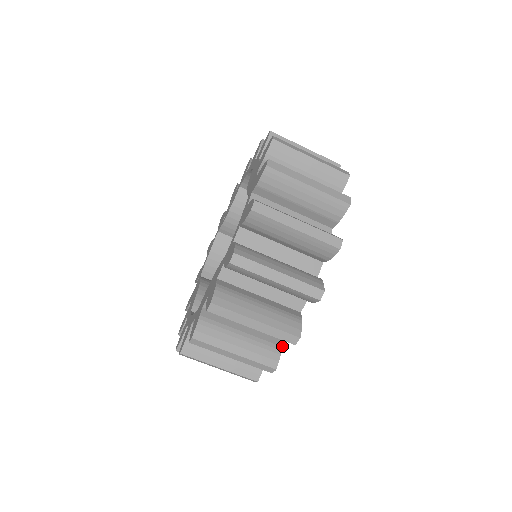
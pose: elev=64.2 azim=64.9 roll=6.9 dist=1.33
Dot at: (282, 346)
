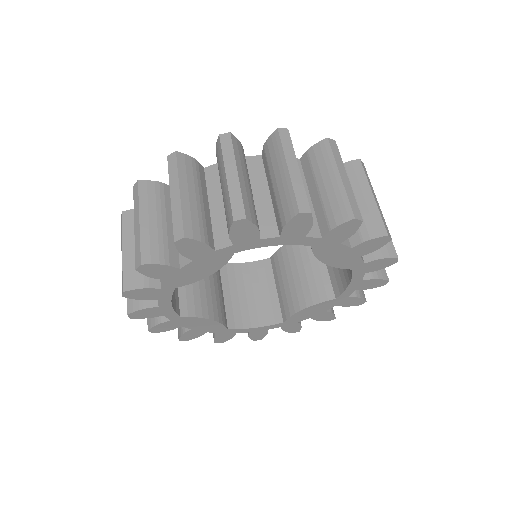
Dot at: (349, 237)
